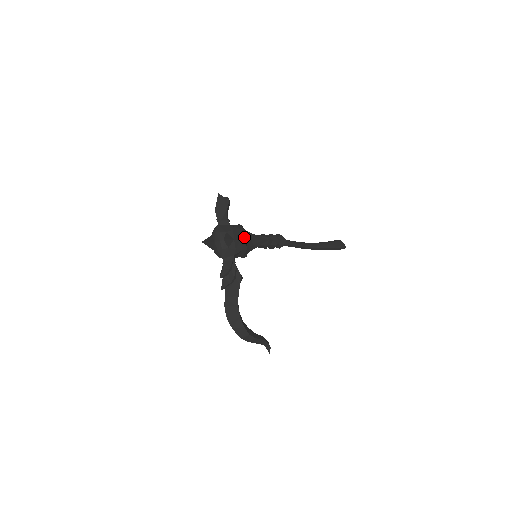
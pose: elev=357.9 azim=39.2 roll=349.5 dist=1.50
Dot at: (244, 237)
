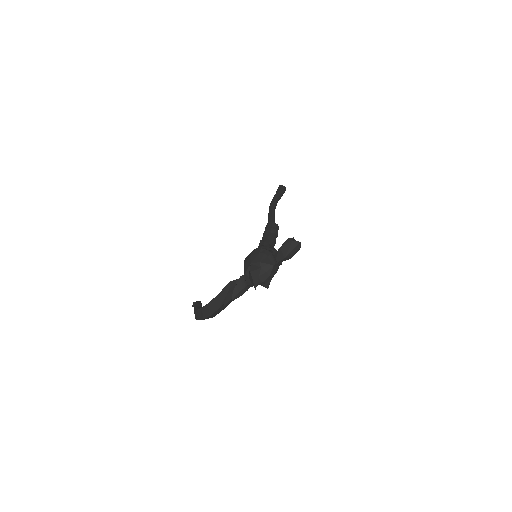
Dot at: occluded
